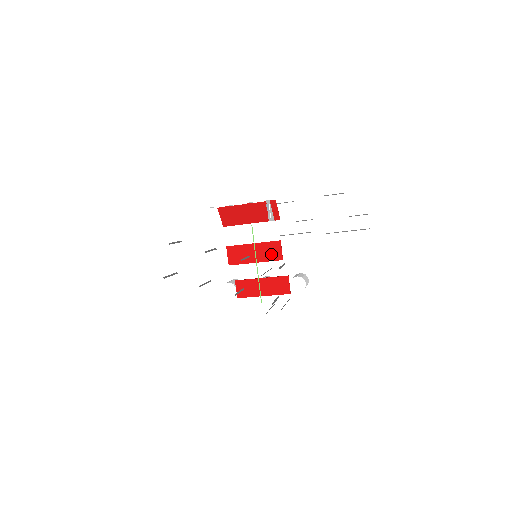
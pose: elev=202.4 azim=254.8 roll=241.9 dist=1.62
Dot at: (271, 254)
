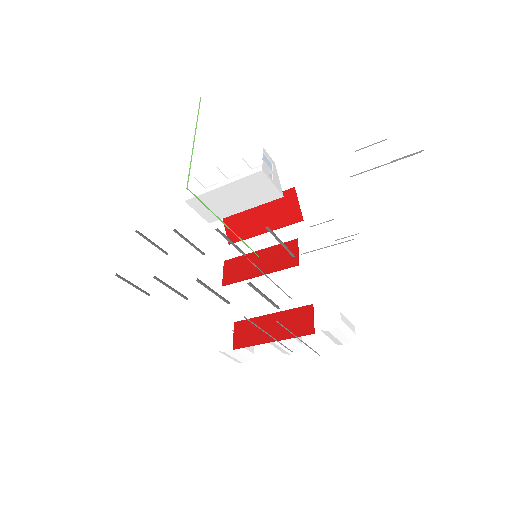
Dot at: (282, 259)
